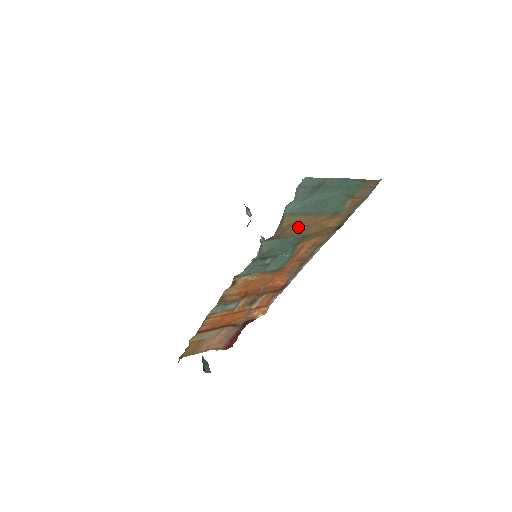
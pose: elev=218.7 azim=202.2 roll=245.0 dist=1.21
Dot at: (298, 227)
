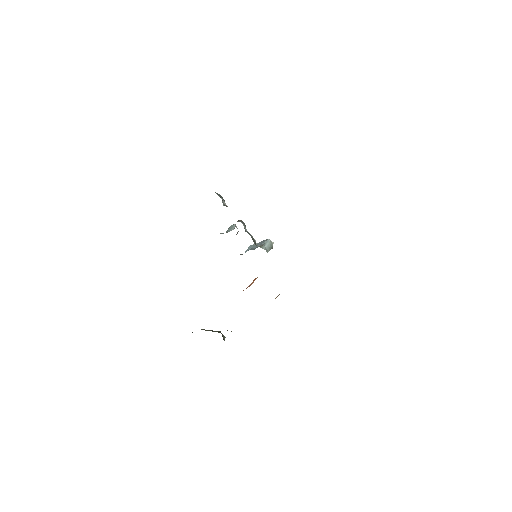
Dot at: occluded
